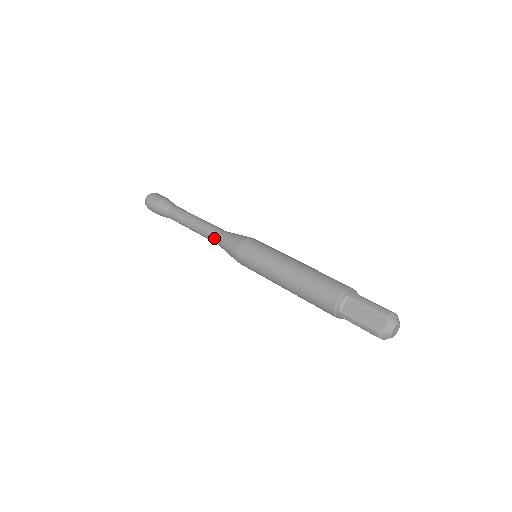
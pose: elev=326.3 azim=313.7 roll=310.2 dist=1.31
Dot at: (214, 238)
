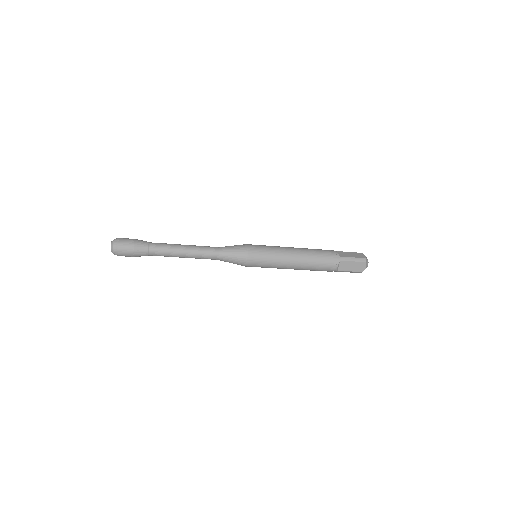
Dot at: (216, 249)
